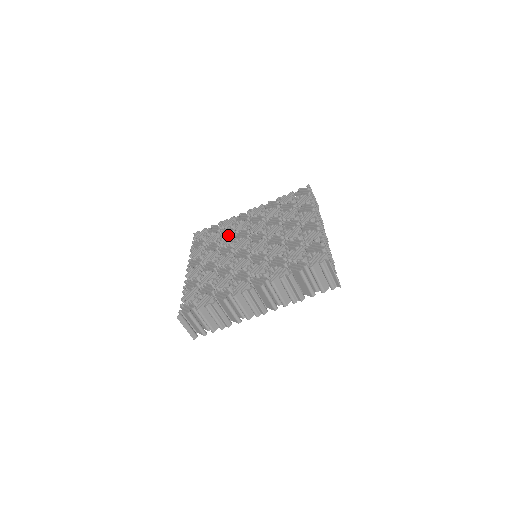
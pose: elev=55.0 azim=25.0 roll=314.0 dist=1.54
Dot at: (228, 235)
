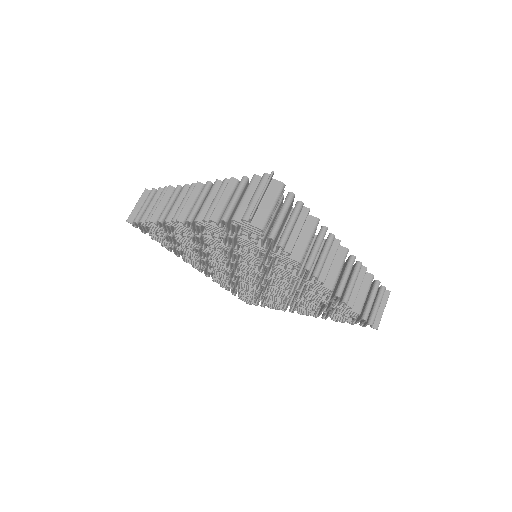
Dot at: occluded
